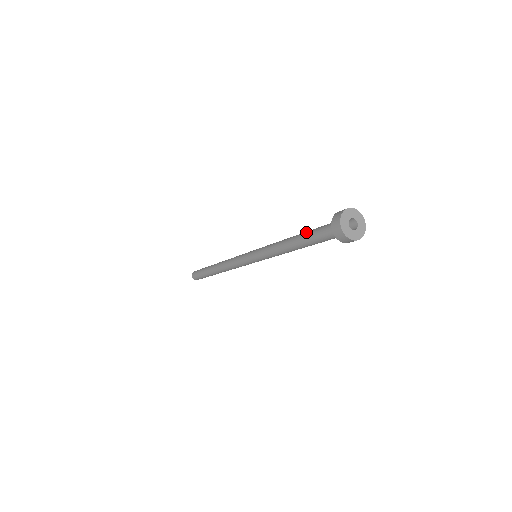
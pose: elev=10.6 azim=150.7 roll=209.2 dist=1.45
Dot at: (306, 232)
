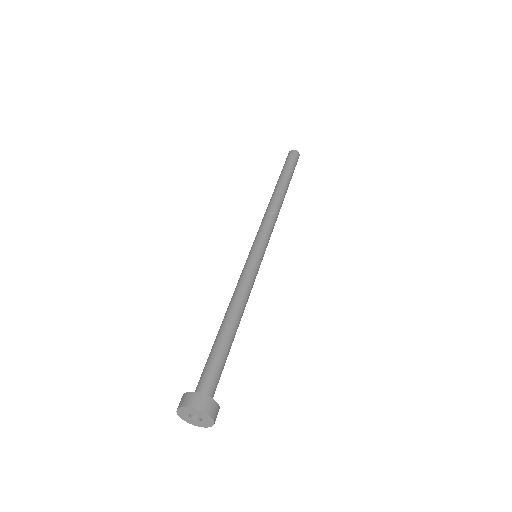
Dot at: (218, 342)
